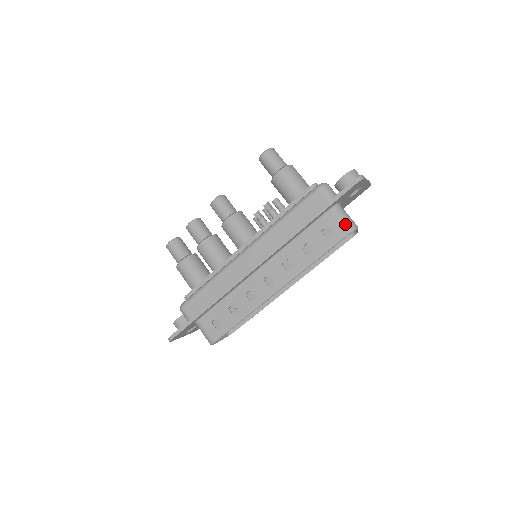
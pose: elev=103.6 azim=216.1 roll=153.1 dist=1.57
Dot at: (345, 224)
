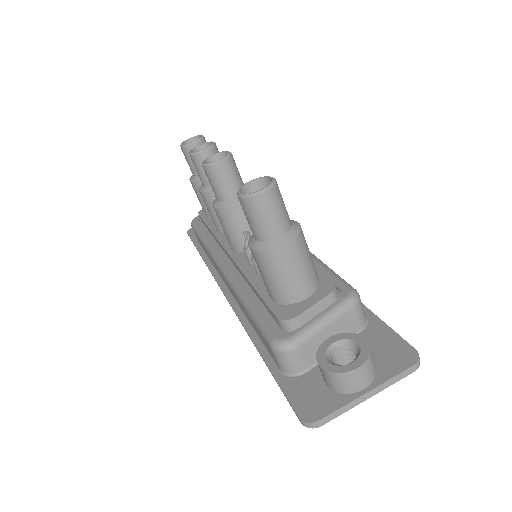
Dot at: occluded
